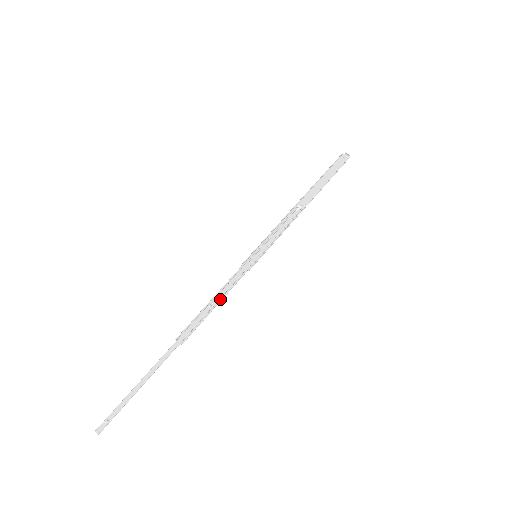
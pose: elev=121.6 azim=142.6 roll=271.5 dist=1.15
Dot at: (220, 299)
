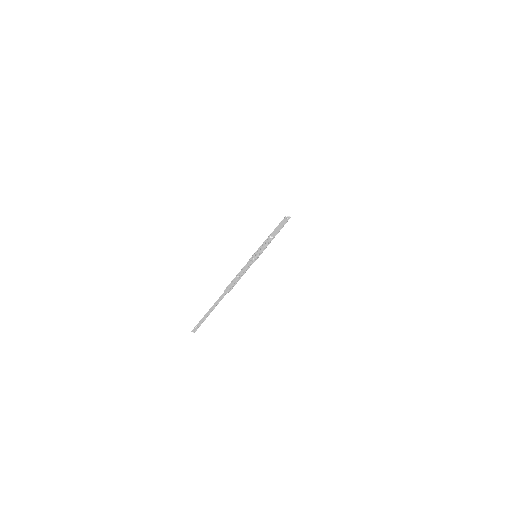
Dot at: (243, 273)
